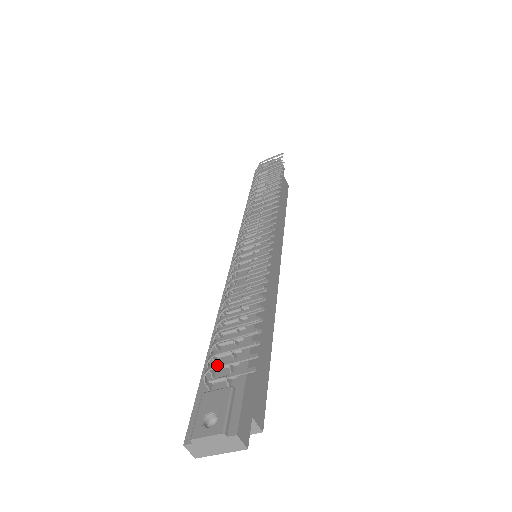
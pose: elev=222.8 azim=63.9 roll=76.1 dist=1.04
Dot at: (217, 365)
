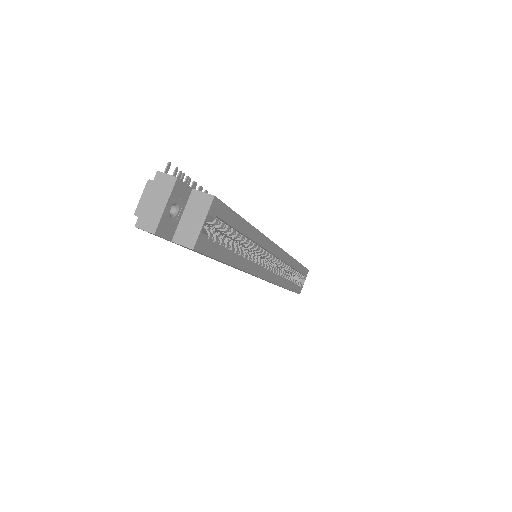
Dot at: occluded
